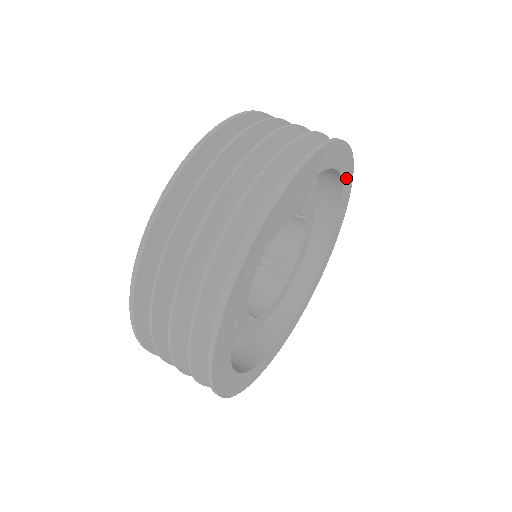
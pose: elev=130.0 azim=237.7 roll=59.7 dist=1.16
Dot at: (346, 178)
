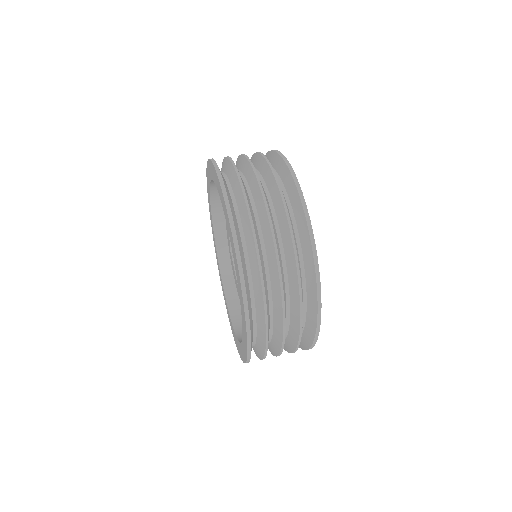
Dot at: occluded
